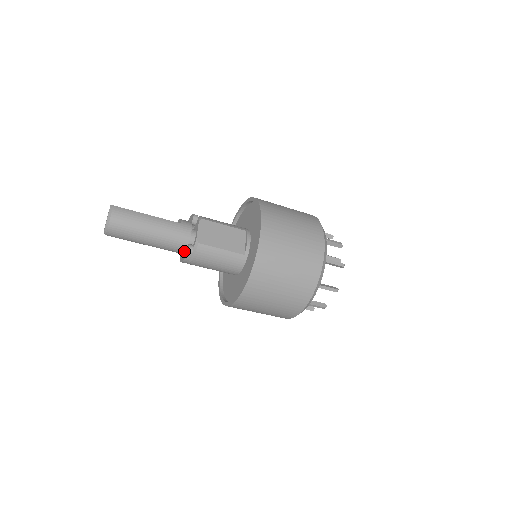
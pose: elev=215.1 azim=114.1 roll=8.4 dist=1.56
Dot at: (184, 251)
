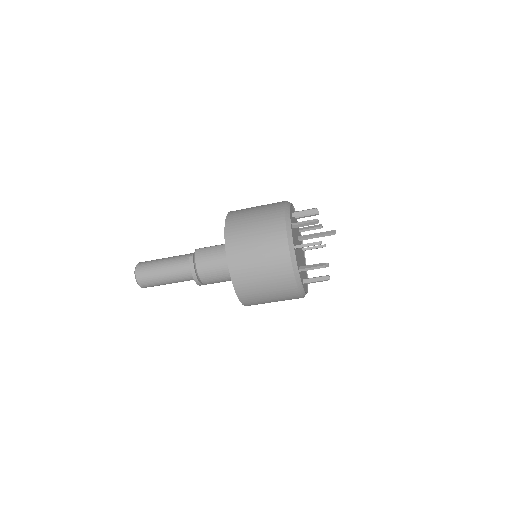
Dot at: occluded
